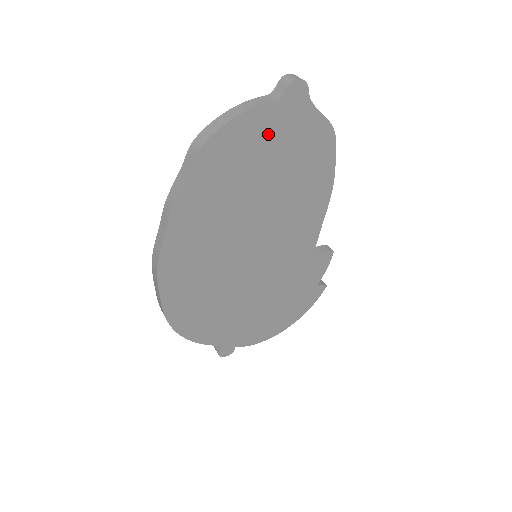
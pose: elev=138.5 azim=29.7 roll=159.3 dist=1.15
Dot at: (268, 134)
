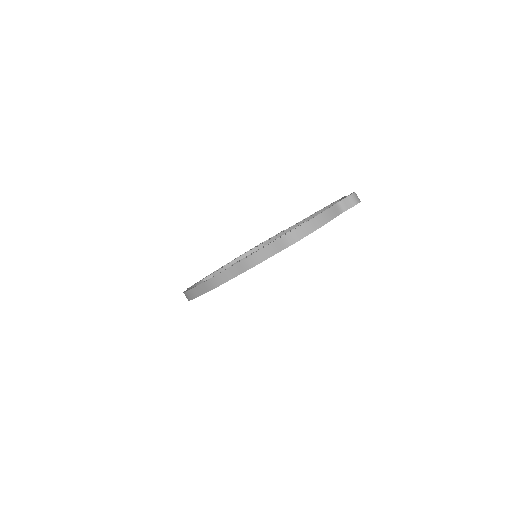
Dot at: occluded
